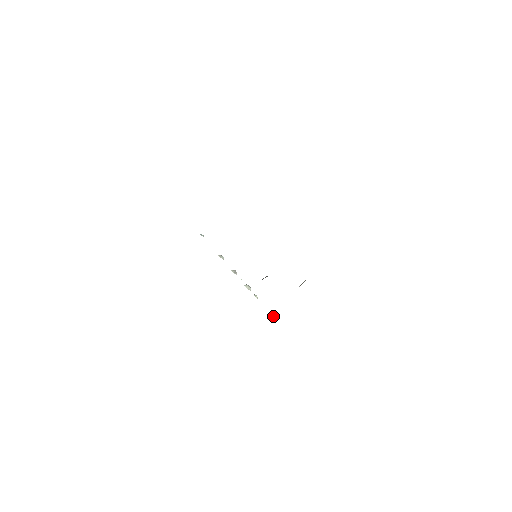
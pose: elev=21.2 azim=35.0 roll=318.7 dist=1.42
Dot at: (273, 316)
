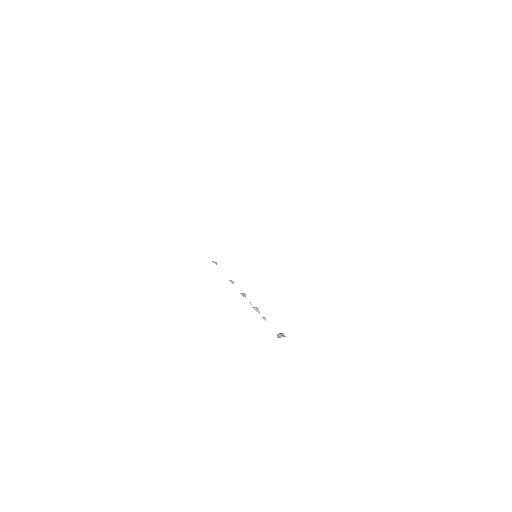
Dot at: (280, 337)
